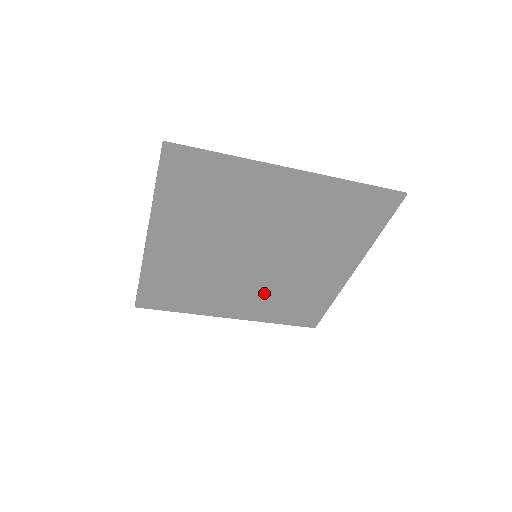
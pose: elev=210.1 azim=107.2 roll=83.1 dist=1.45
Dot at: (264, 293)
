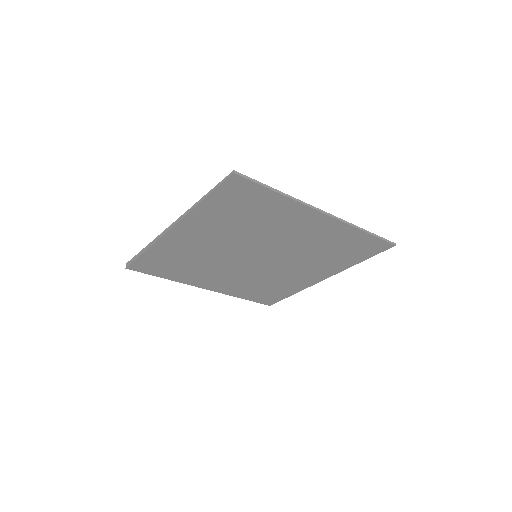
Dot at: (246, 279)
